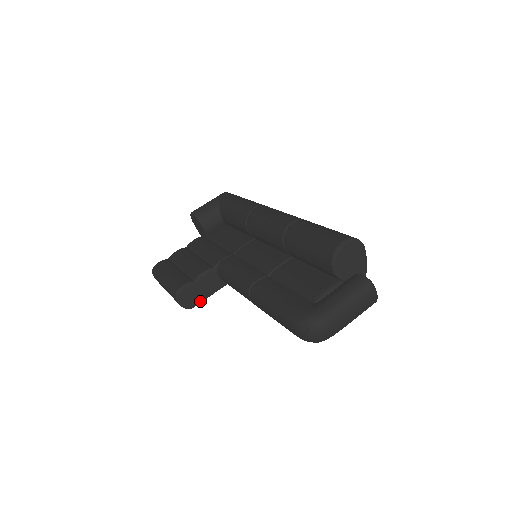
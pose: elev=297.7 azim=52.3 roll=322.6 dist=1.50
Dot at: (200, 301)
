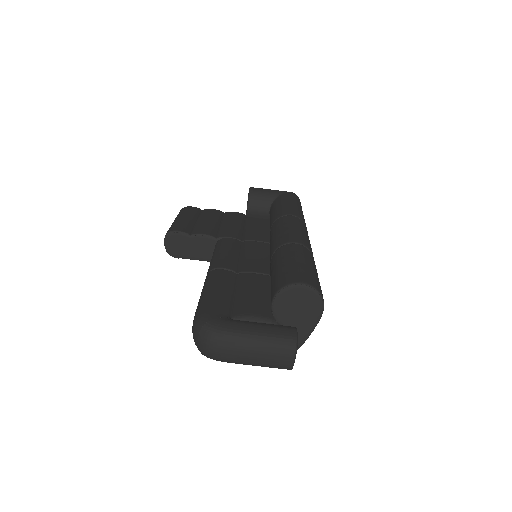
Dot at: (184, 257)
